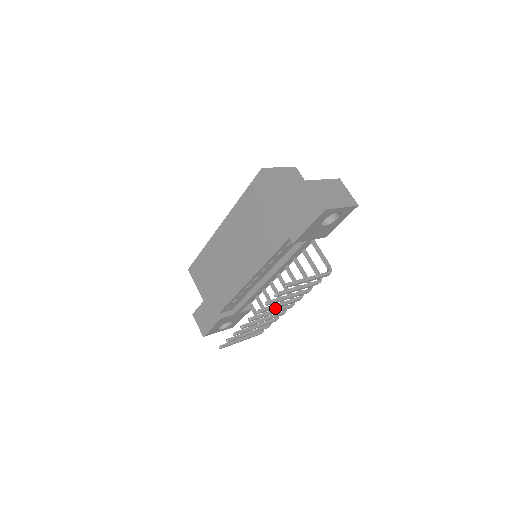
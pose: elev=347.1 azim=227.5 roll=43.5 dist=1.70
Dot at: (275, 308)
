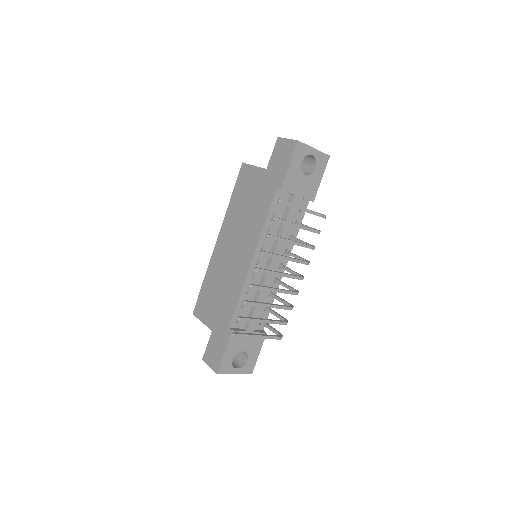
Dot at: (287, 302)
